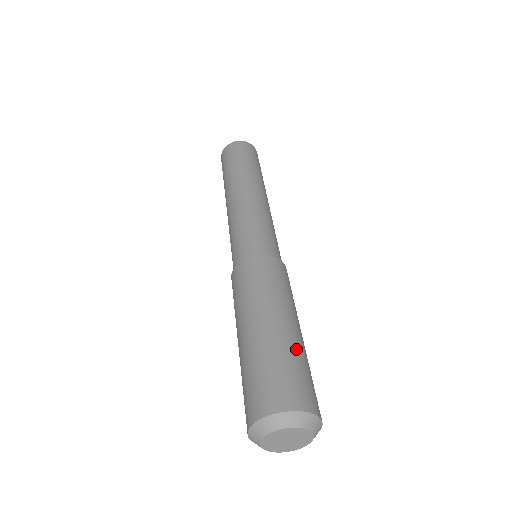
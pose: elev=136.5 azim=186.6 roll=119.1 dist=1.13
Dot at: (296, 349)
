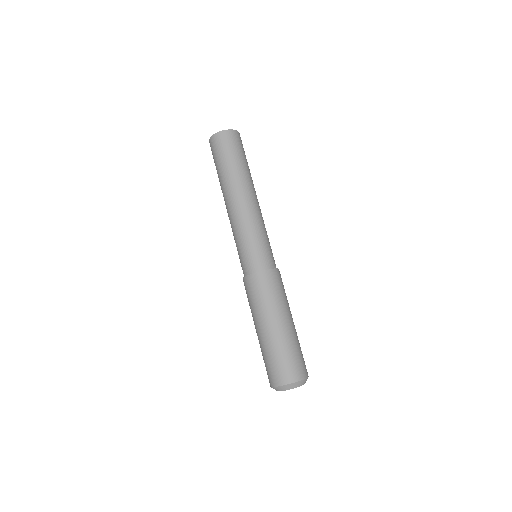
Dot at: occluded
